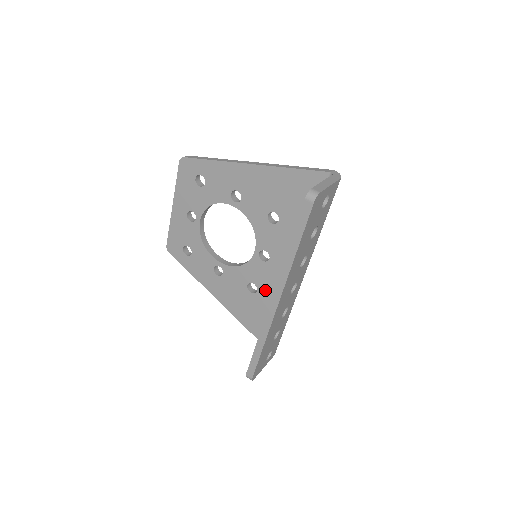
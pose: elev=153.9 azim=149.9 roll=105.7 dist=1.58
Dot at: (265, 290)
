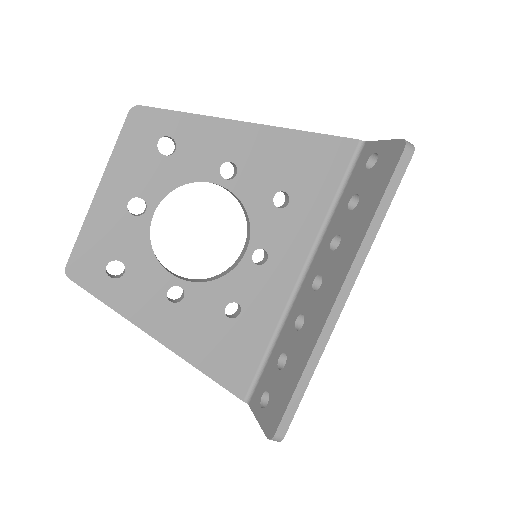
Dot at: (254, 309)
